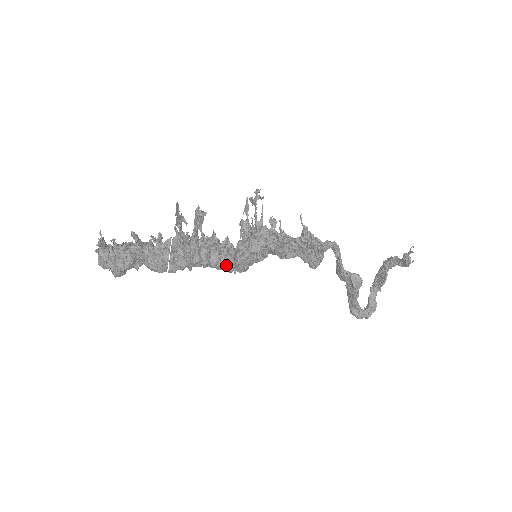
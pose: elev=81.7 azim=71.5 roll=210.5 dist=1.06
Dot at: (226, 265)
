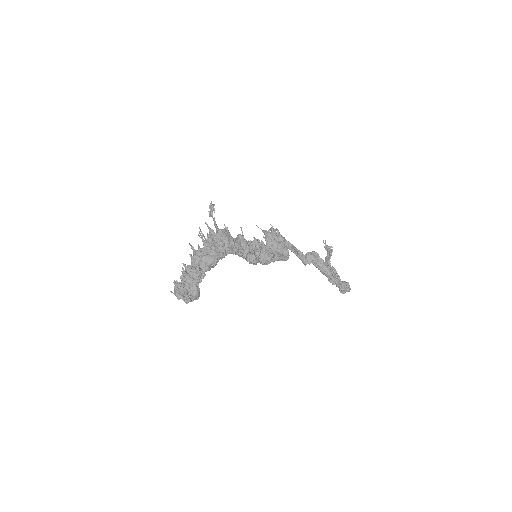
Dot at: (243, 244)
